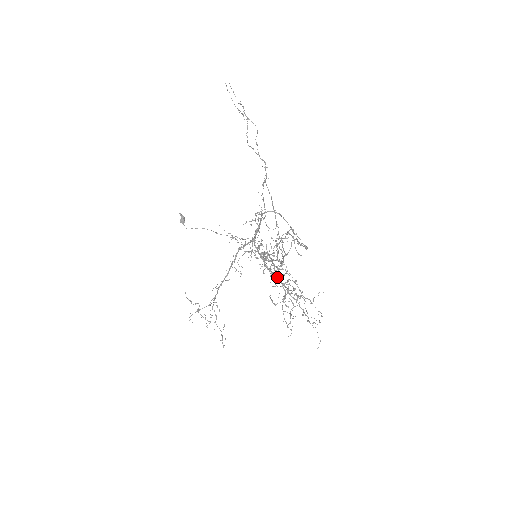
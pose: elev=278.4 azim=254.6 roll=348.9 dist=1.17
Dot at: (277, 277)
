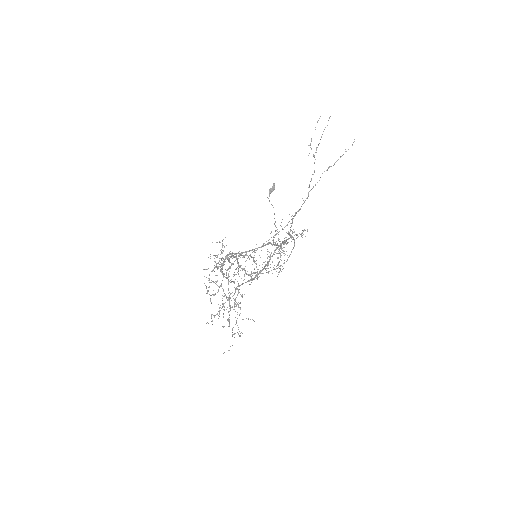
Dot at: occluded
